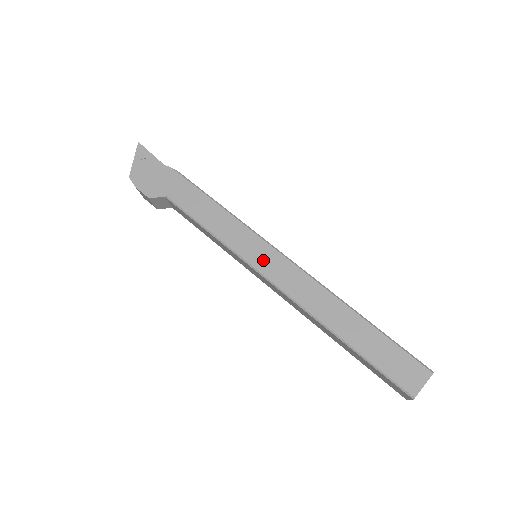
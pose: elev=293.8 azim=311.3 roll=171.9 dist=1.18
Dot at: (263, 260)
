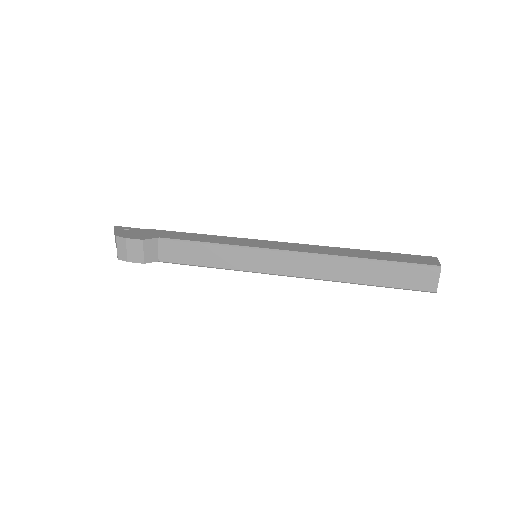
Dot at: (267, 245)
